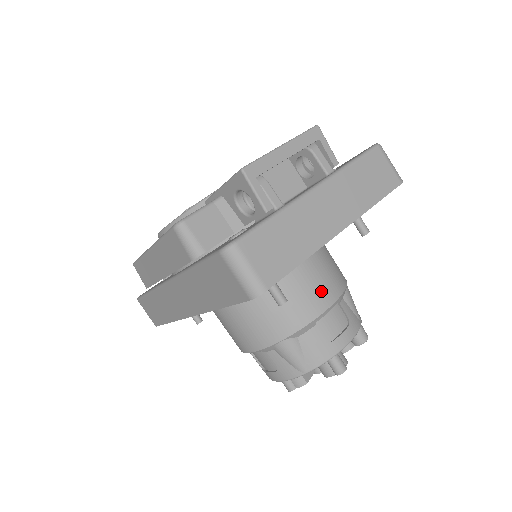
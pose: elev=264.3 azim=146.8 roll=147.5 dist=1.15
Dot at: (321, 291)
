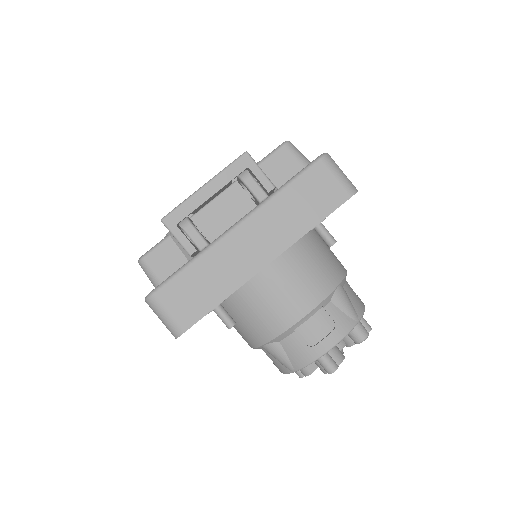
Dot at: (296, 300)
